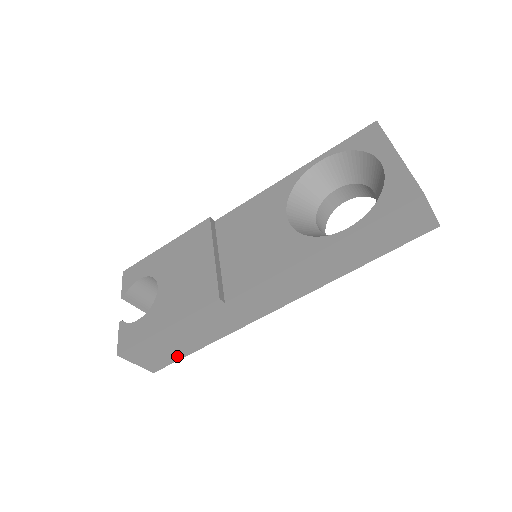
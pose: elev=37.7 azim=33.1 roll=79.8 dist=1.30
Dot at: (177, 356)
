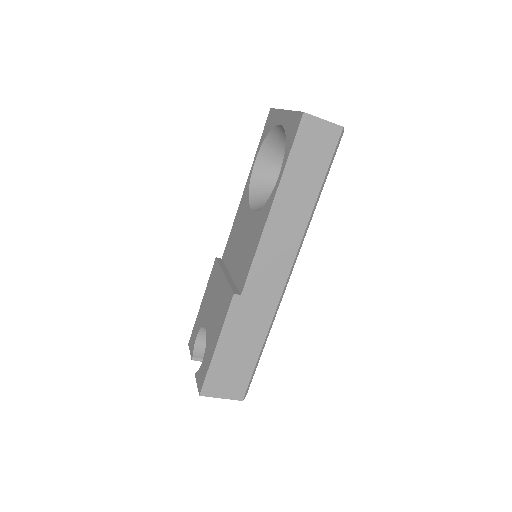
Dot at: (247, 372)
